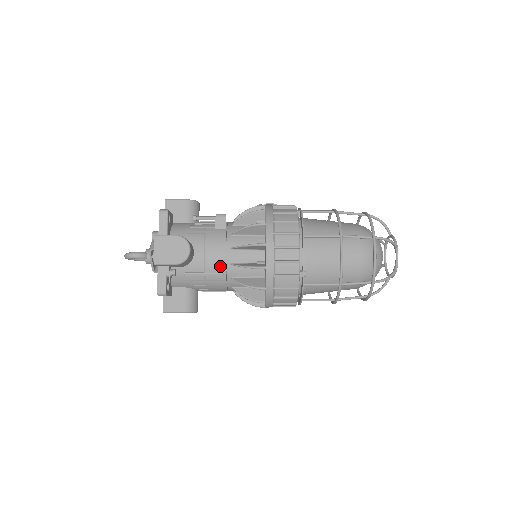
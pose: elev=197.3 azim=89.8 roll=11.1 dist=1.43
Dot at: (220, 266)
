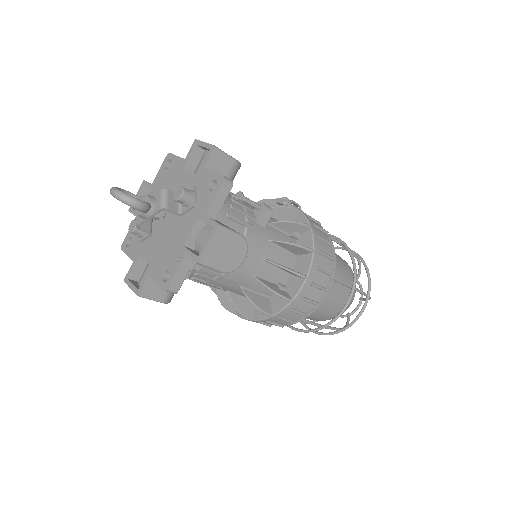
Dot at: (243, 274)
